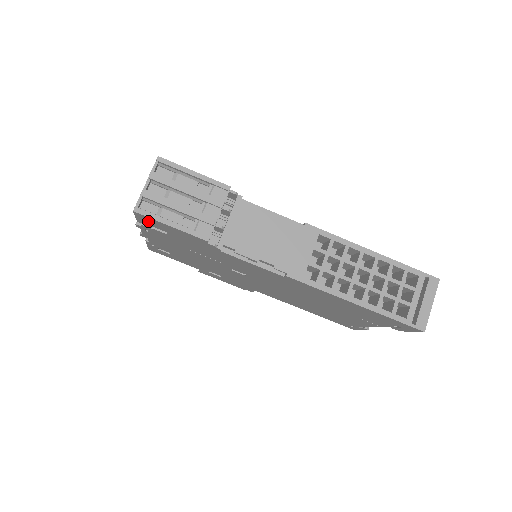
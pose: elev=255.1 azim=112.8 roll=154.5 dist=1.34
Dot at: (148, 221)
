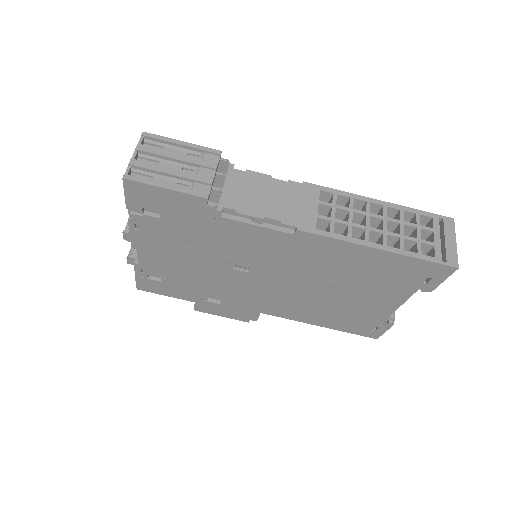
Dot at: (139, 195)
